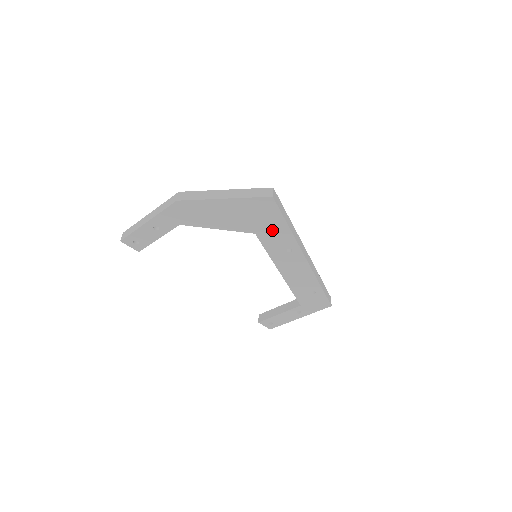
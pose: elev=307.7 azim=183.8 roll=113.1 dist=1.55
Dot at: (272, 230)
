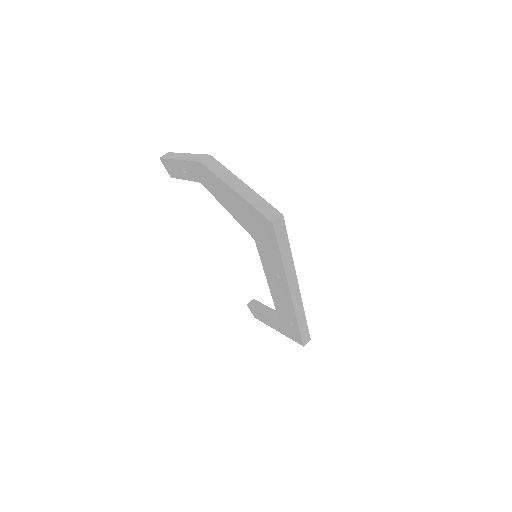
Dot at: (268, 249)
